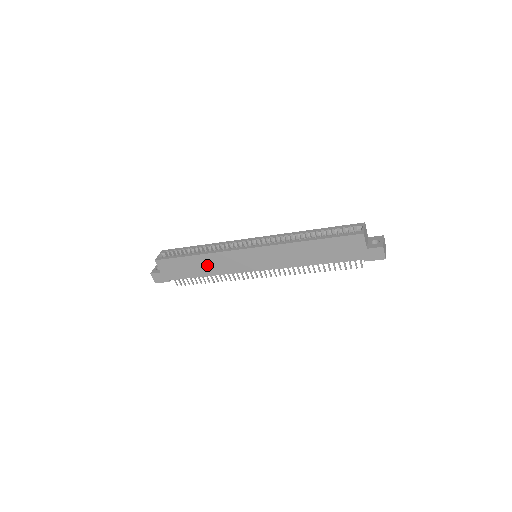
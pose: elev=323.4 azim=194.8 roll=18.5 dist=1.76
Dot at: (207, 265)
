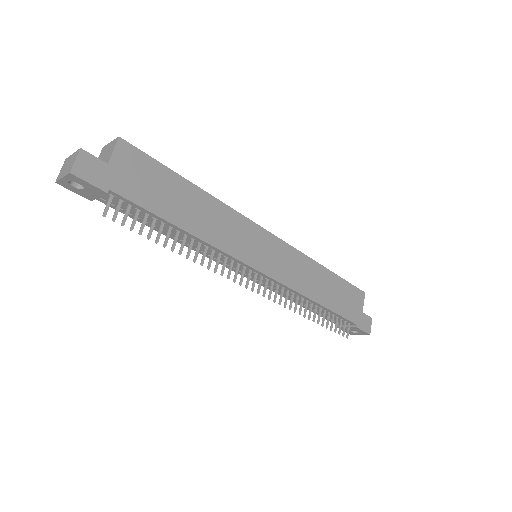
Dot at: (202, 214)
